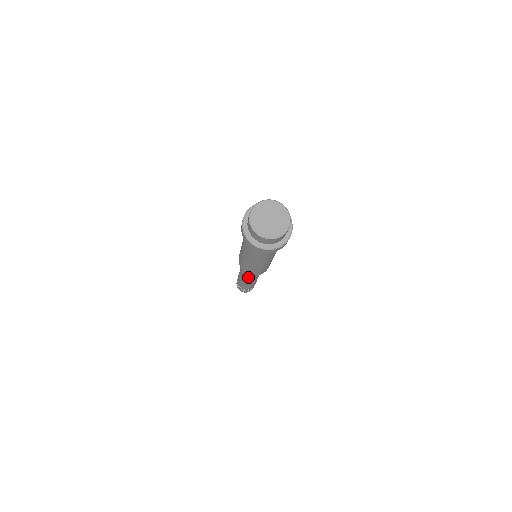
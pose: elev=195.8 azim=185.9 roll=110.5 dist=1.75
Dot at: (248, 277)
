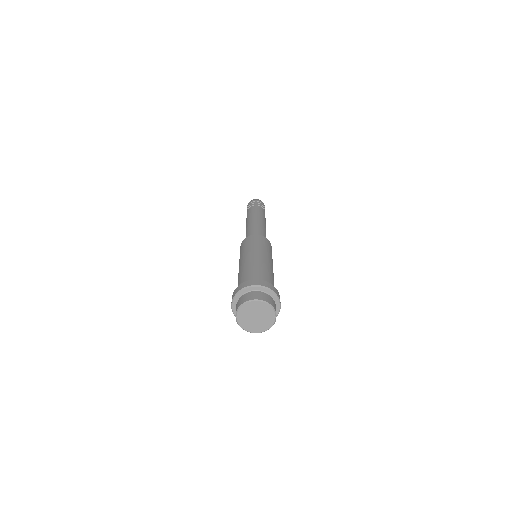
Dot at: occluded
